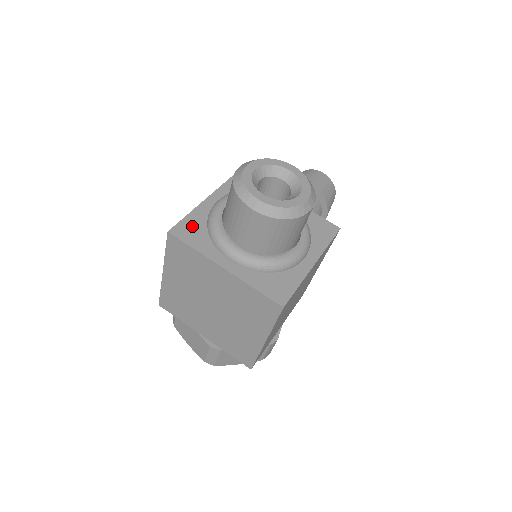
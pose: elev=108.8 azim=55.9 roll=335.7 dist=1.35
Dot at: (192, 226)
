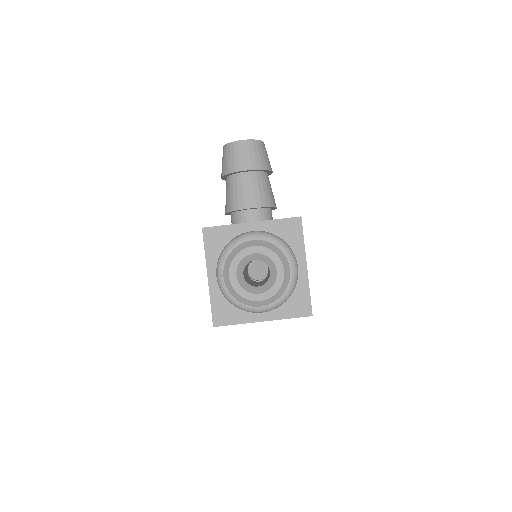
Dot at: (221, 310)
